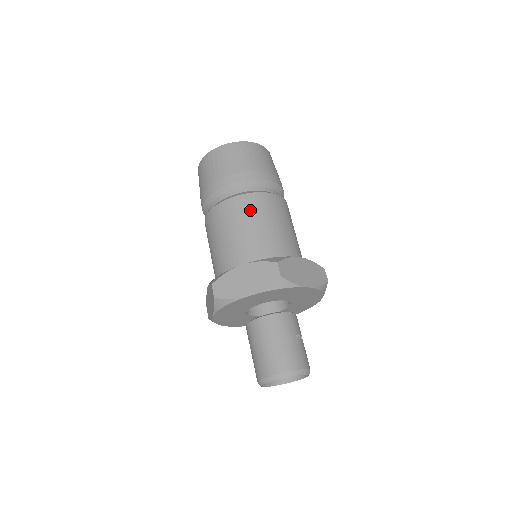
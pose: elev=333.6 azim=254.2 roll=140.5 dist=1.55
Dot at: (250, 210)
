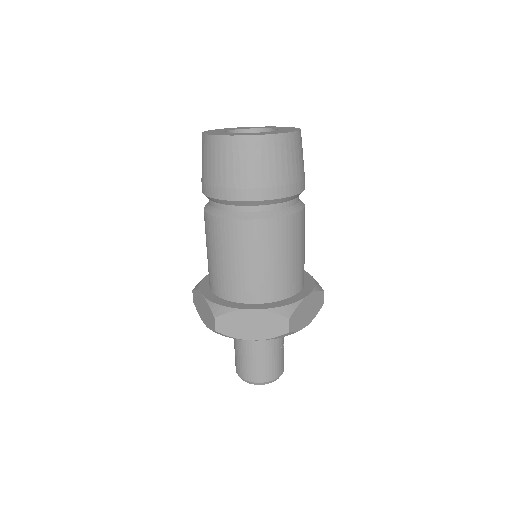
Dot at: (269, 241)
